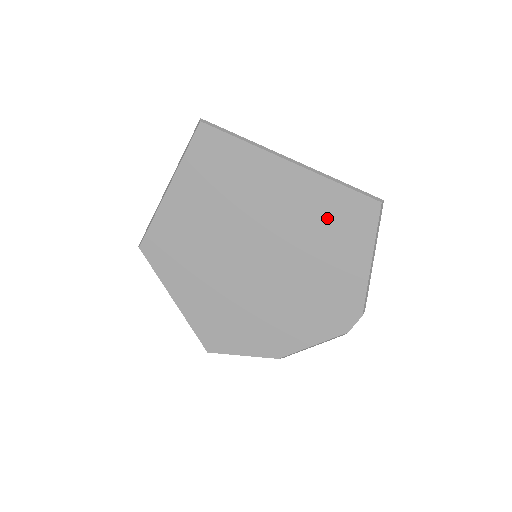
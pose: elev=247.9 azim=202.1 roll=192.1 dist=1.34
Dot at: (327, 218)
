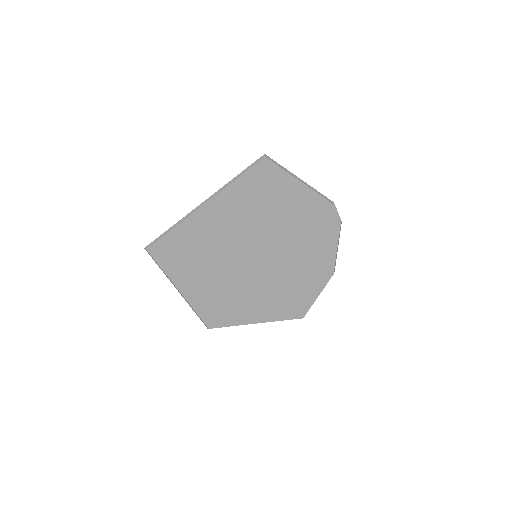
Dot at: (256, 198)
